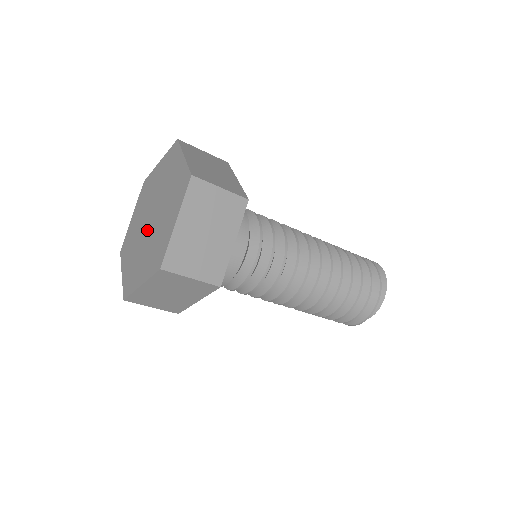
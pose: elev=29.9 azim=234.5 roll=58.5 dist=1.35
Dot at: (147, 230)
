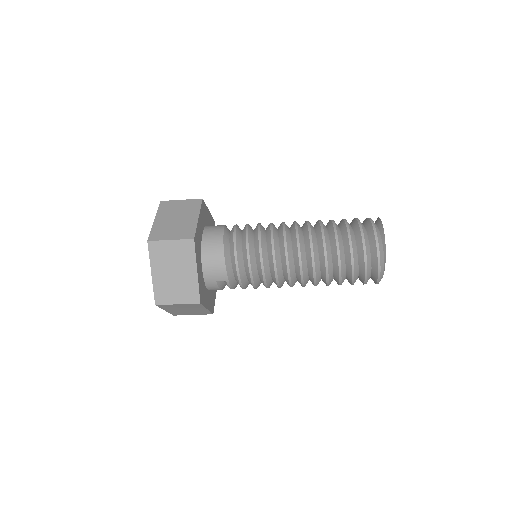
Dot at: occluded
